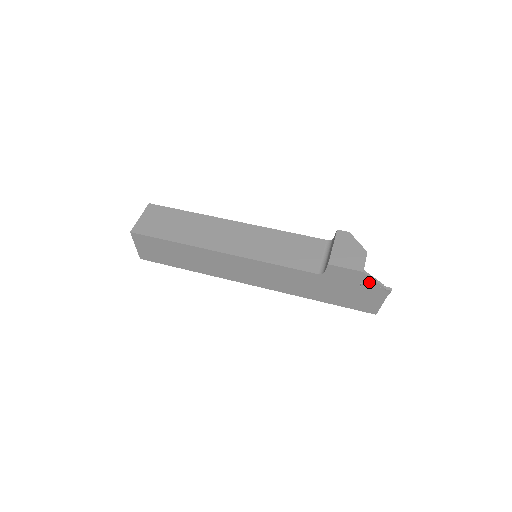
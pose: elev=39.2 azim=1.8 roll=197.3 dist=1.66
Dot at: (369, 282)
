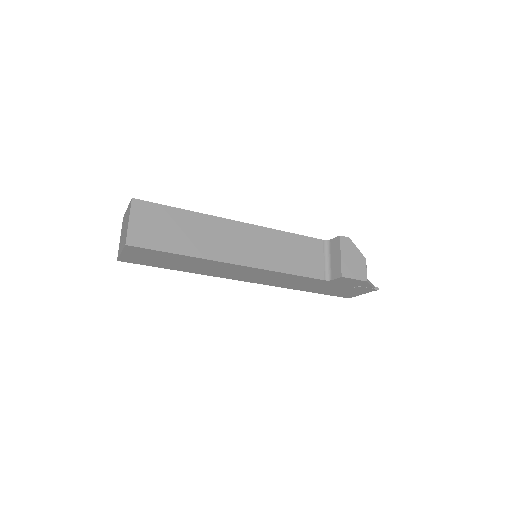
Dot at: (365, 286)
